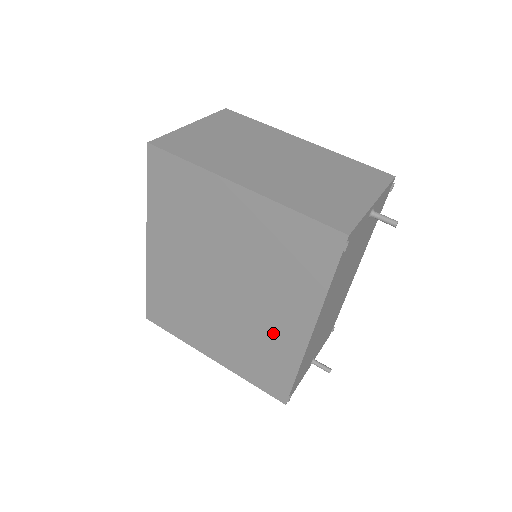
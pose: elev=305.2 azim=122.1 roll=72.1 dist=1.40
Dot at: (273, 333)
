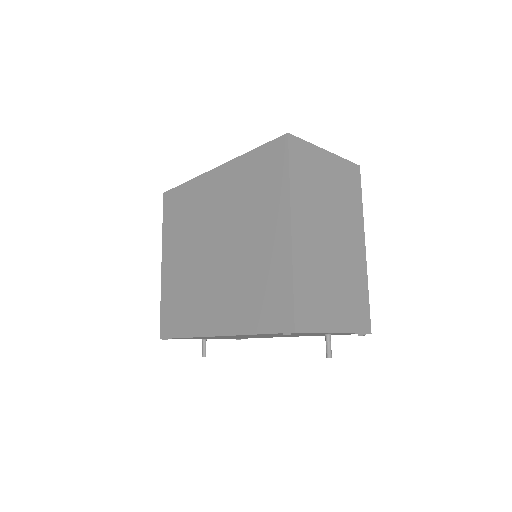
Dot at: (203, 305)
